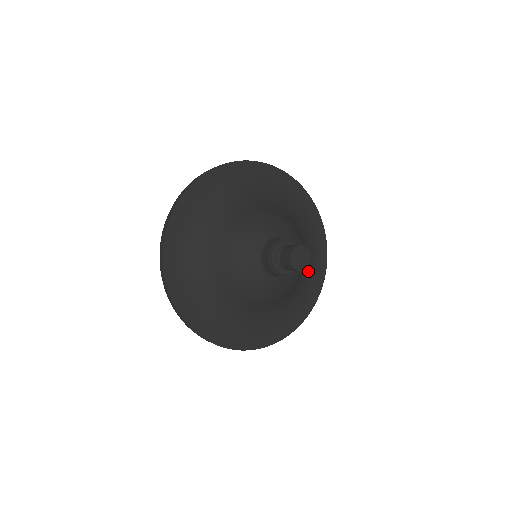
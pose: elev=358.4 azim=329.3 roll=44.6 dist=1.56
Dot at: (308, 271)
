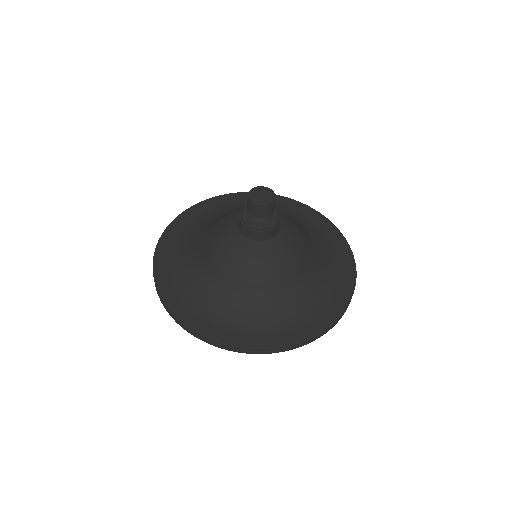
Dot at: (328, 263)
